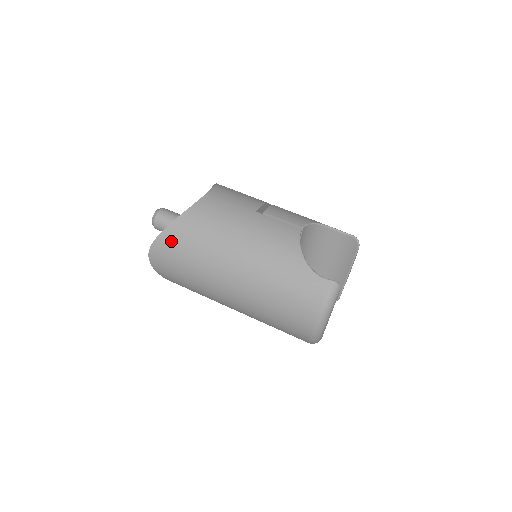
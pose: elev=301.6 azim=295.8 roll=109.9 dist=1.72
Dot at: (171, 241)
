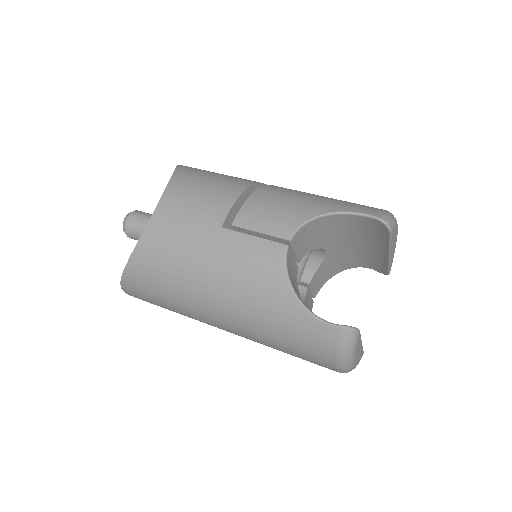
Dot at: (136, 285)
